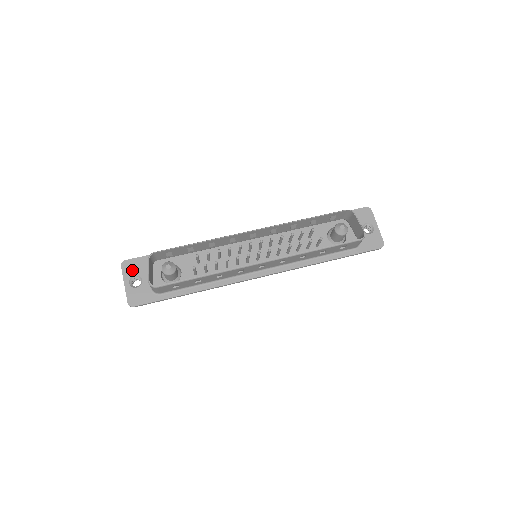
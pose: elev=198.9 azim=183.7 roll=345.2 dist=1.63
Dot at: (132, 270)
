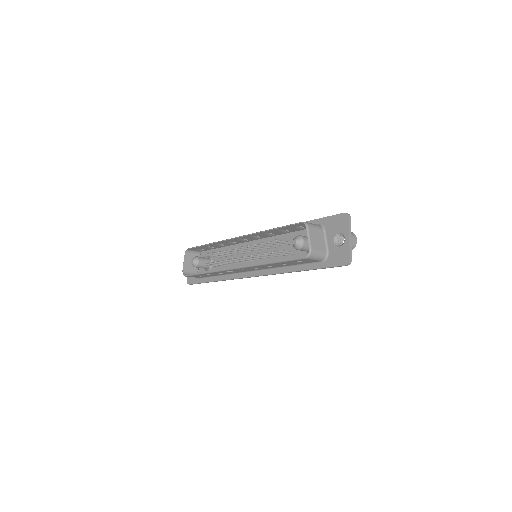
Dot at: occluded
